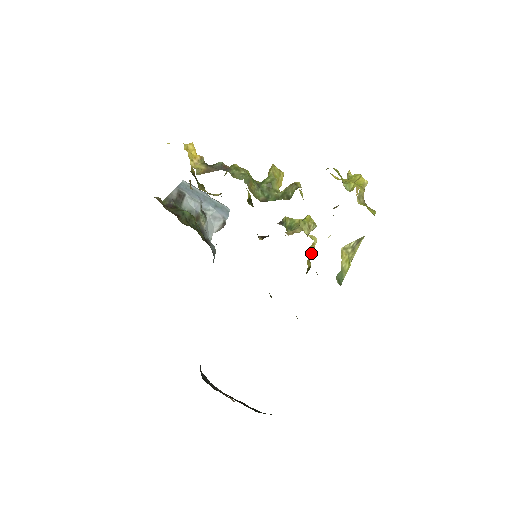
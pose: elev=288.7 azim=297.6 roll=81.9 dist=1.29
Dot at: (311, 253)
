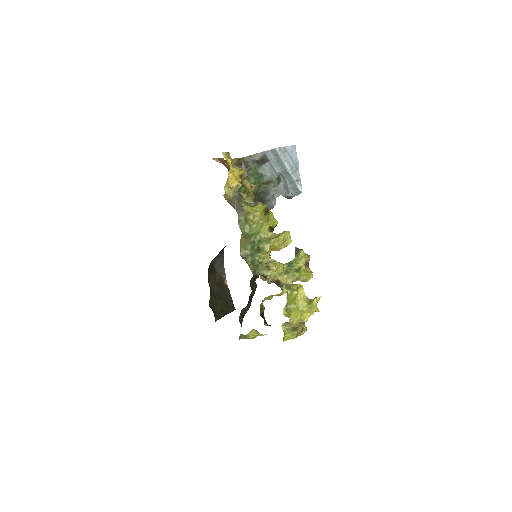
Dot at: (276, 295)
